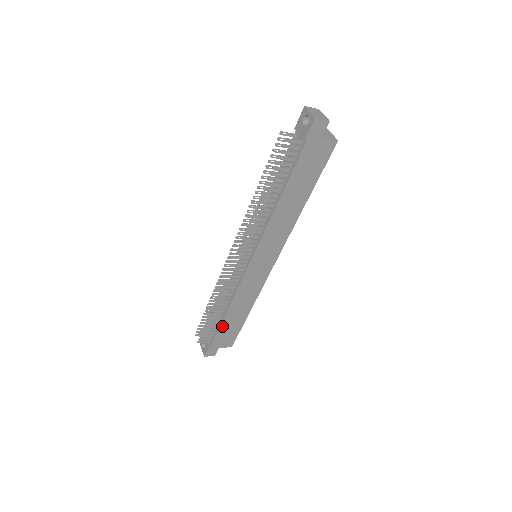
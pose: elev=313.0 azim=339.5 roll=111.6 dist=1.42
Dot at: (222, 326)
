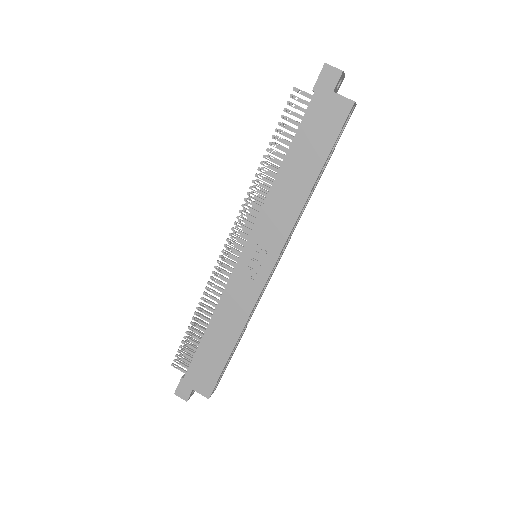
Dot at: (200, 349)
